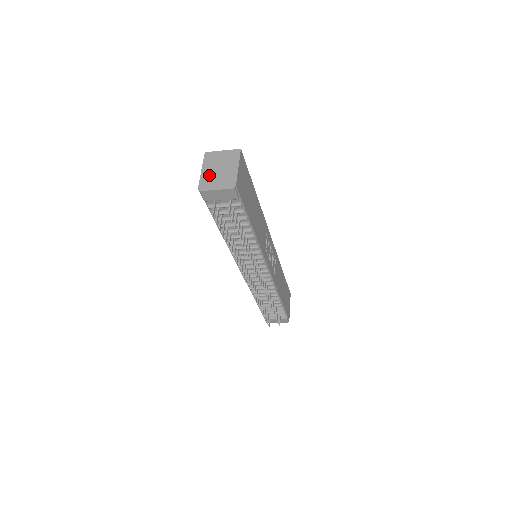
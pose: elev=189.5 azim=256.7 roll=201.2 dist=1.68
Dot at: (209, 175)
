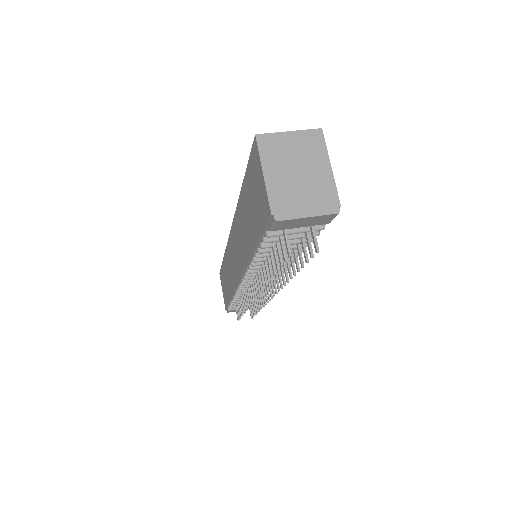
Dot at: (283, 186)
